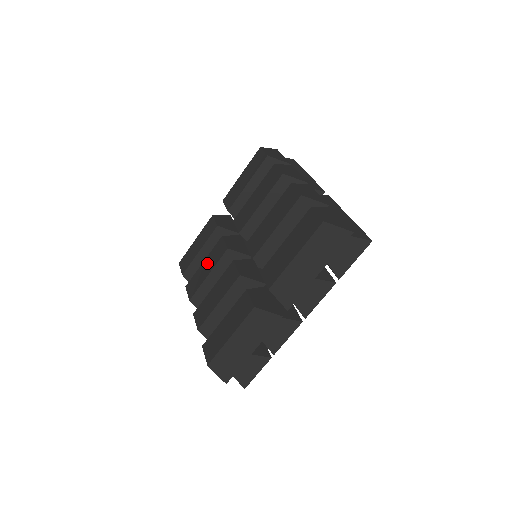
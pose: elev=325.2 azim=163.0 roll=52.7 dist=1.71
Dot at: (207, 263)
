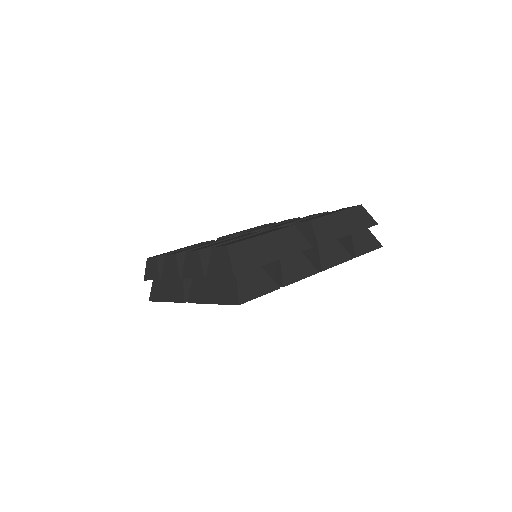
Dot at: occluded
